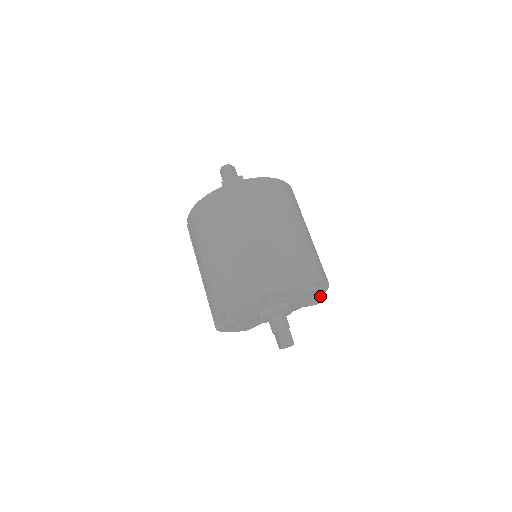
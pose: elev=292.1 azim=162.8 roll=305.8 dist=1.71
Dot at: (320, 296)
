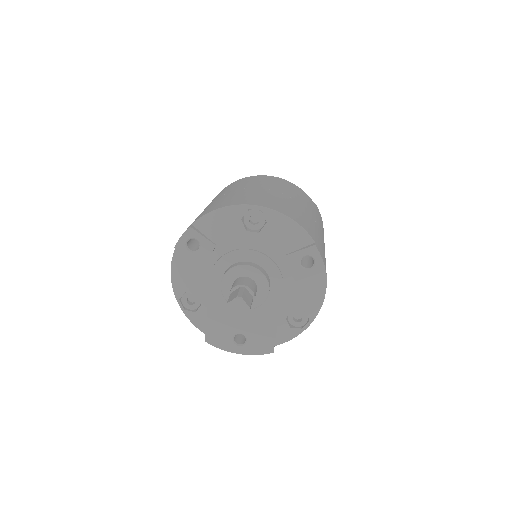
Dot at: (305, 247)
